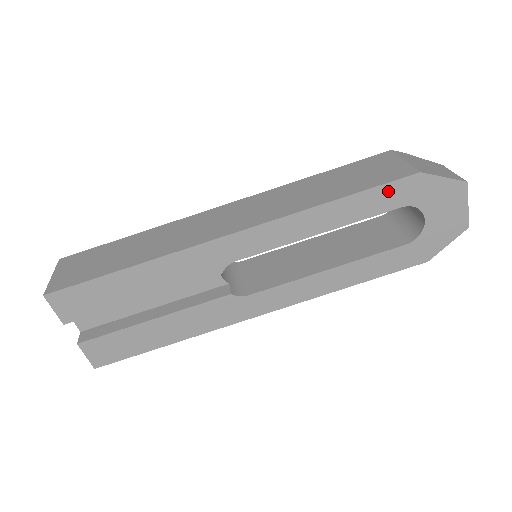
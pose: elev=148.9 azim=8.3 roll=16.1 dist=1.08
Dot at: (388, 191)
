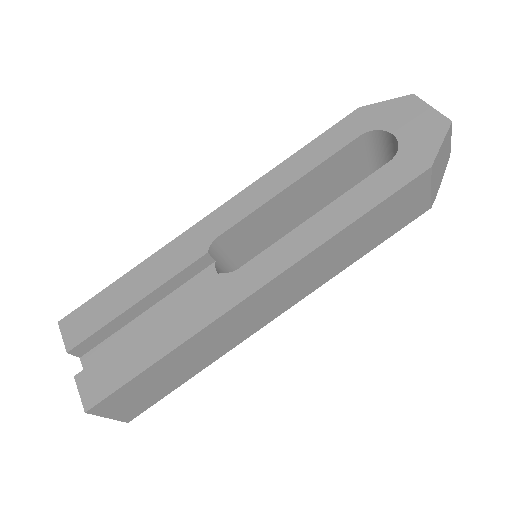
Dot at: (338, 131)
